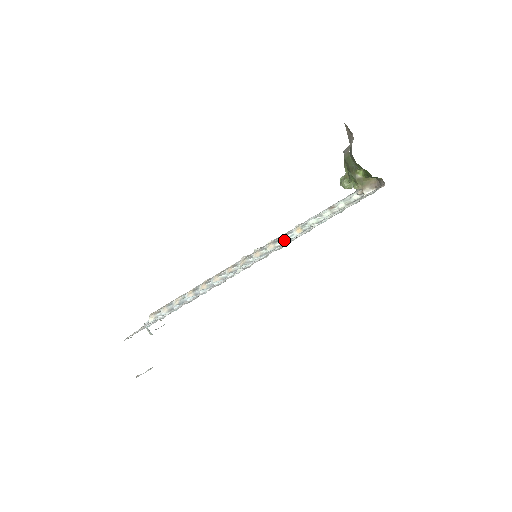
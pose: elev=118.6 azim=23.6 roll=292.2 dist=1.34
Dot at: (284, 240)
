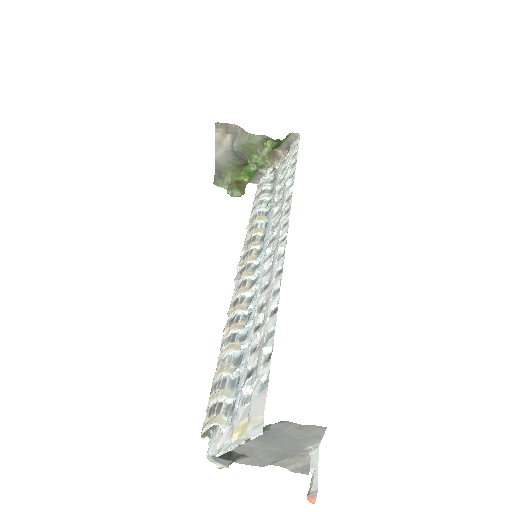
Dot at: (260, 231)
